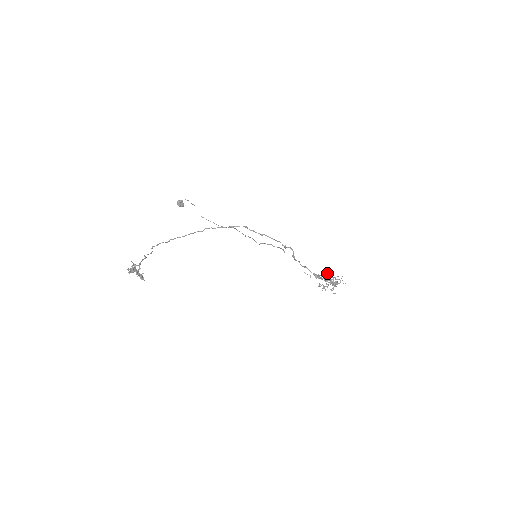
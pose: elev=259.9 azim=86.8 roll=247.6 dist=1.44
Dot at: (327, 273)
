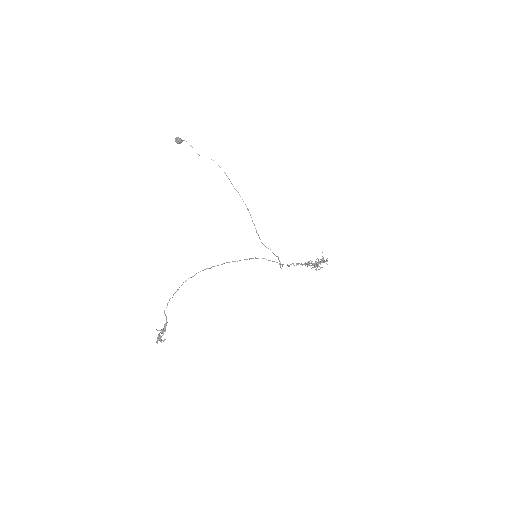
Dot at: (316, 261)
